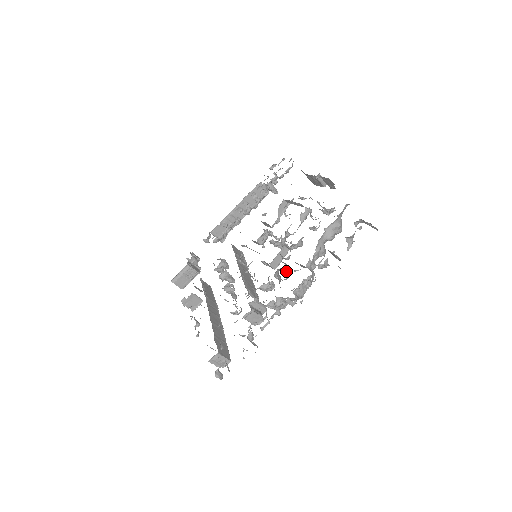
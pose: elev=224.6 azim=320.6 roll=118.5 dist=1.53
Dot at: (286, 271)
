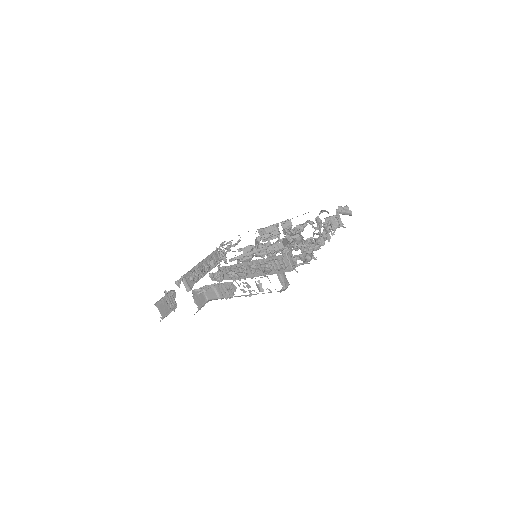
Dot at: occluded
